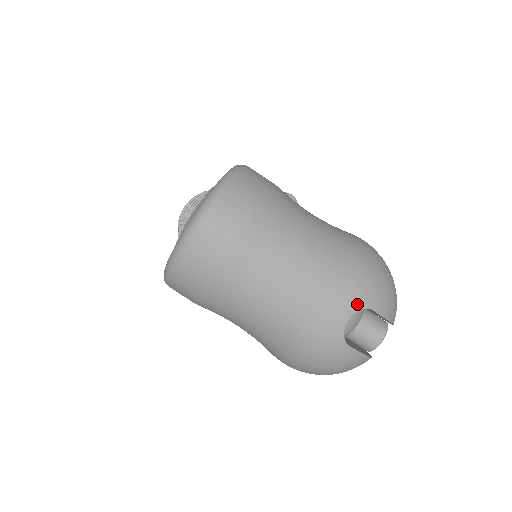
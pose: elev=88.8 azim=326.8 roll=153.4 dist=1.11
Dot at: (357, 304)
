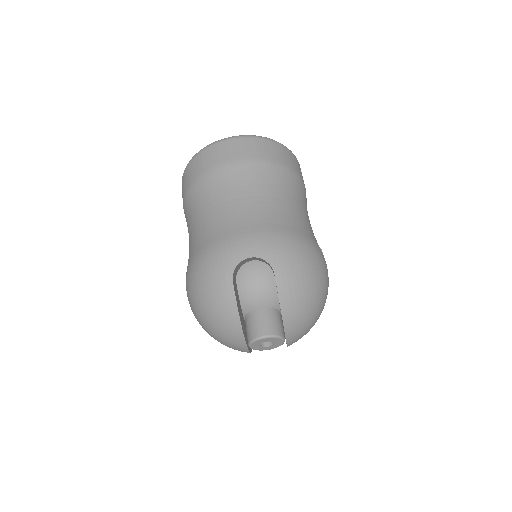
Dot at: (267, 255)
